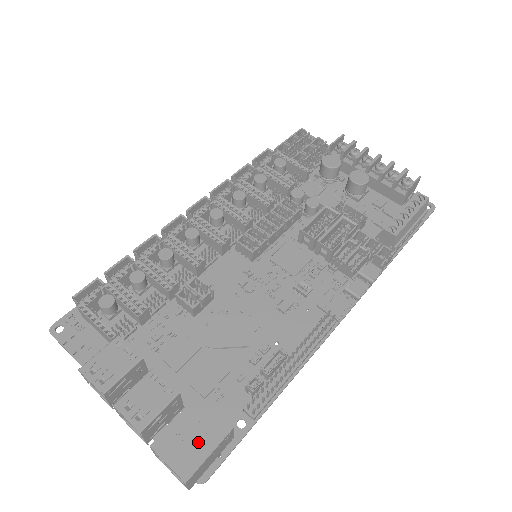
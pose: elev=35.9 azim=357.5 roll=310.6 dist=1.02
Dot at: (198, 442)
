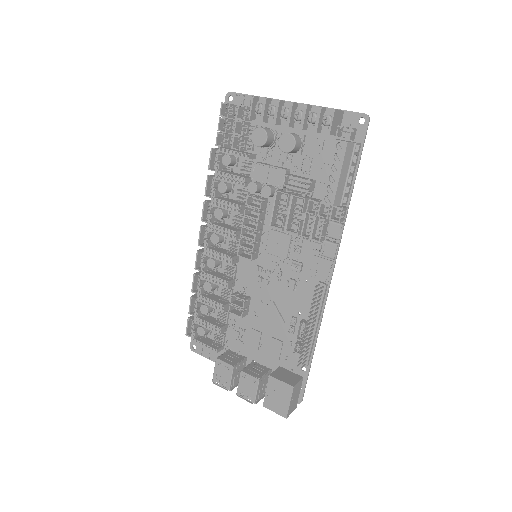
Dot at: (282, 399)
